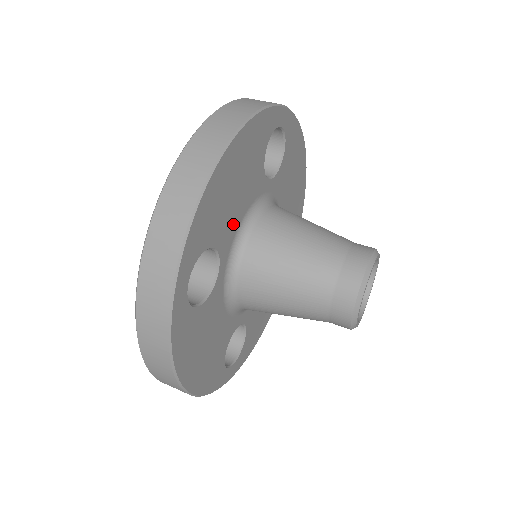
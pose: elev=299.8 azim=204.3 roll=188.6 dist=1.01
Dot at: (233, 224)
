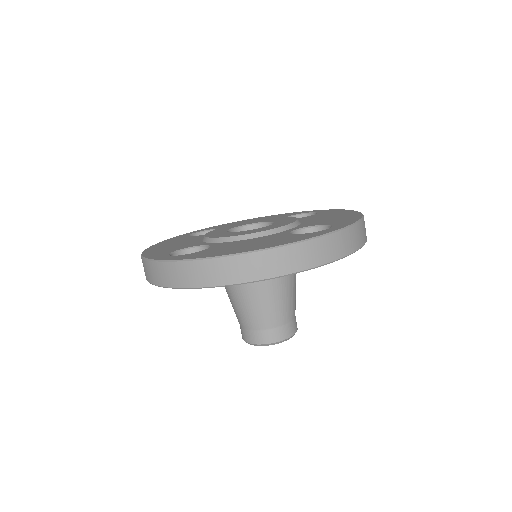
Dot at: occluded
